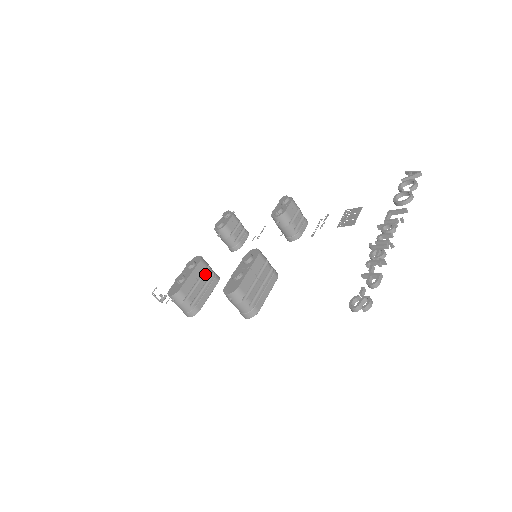
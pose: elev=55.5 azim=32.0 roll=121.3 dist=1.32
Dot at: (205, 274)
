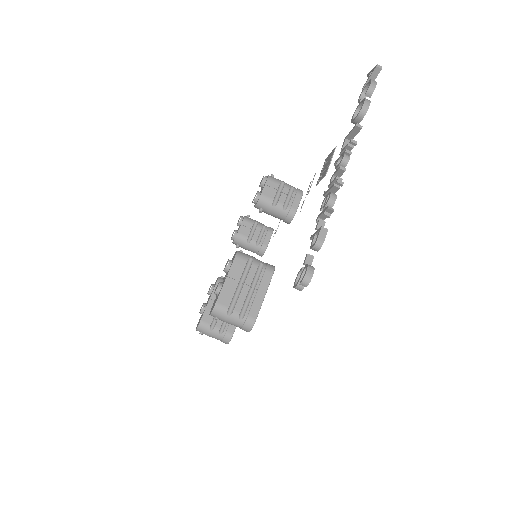
Dot at: occluded
